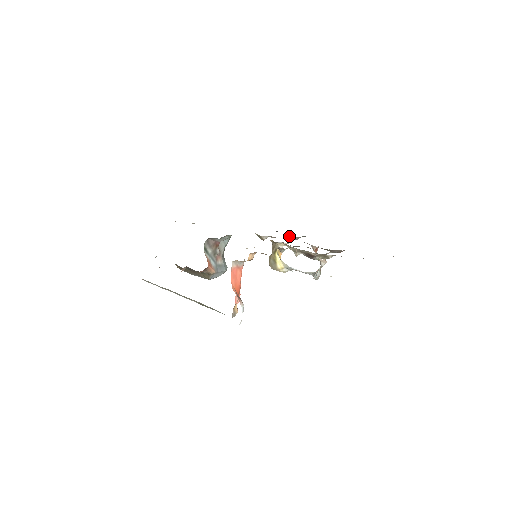
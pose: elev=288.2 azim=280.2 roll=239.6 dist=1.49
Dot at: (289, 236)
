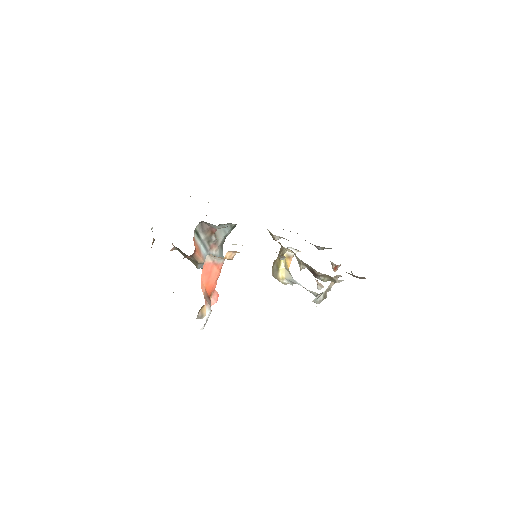
Dot at: occluded
